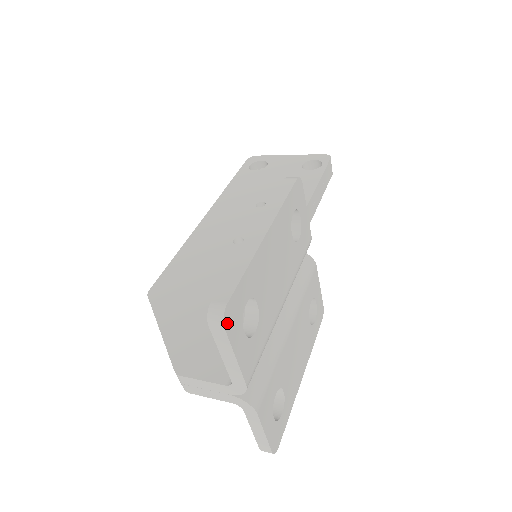
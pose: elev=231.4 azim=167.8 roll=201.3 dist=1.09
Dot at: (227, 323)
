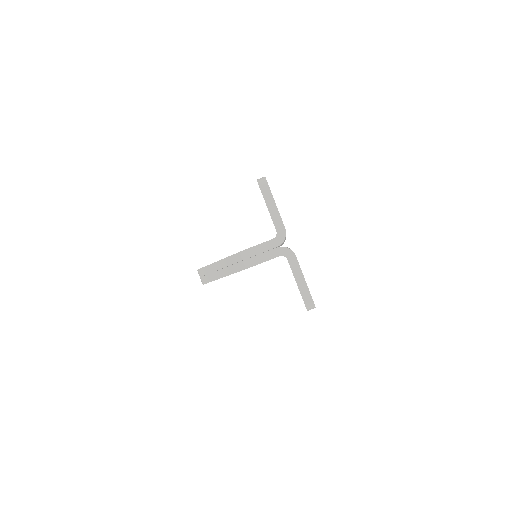
Dot at: occluded
